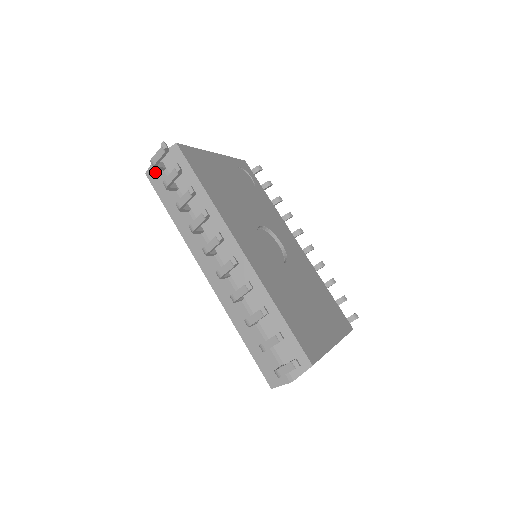
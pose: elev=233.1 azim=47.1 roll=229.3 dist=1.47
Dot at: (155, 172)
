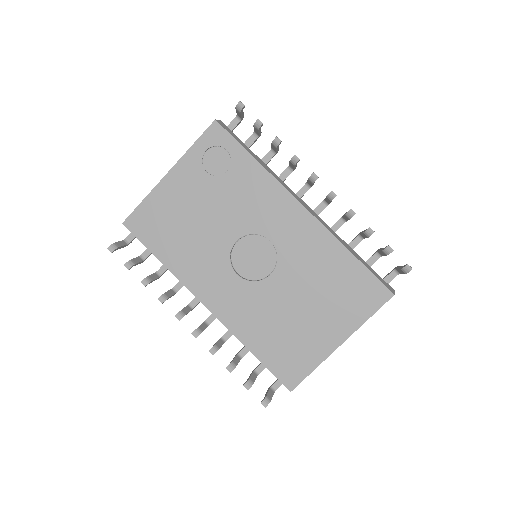
Dot at: occluded
